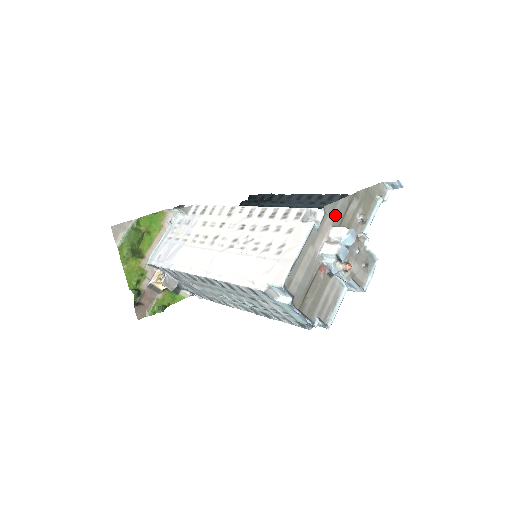
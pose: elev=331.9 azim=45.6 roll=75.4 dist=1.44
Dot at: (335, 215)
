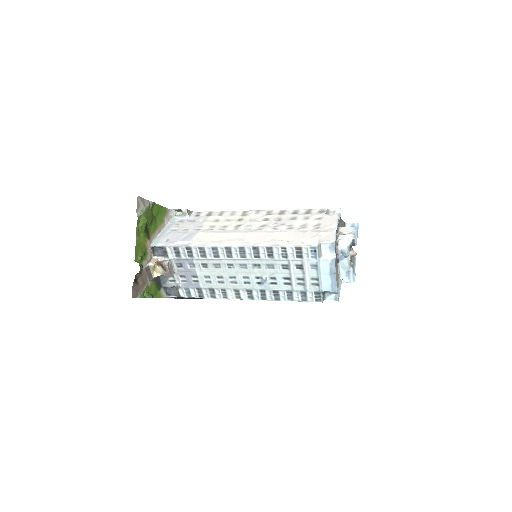
Dot at: (339, 221)
